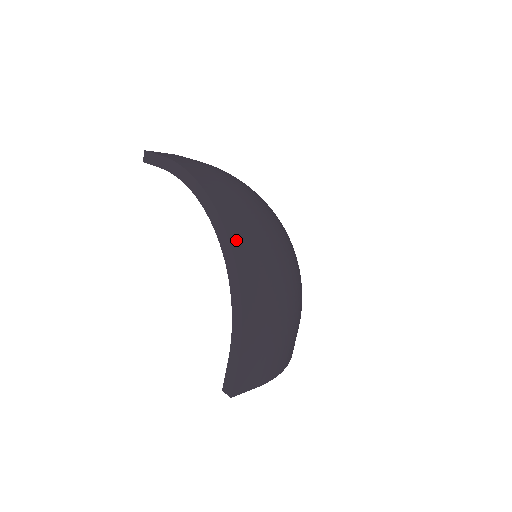
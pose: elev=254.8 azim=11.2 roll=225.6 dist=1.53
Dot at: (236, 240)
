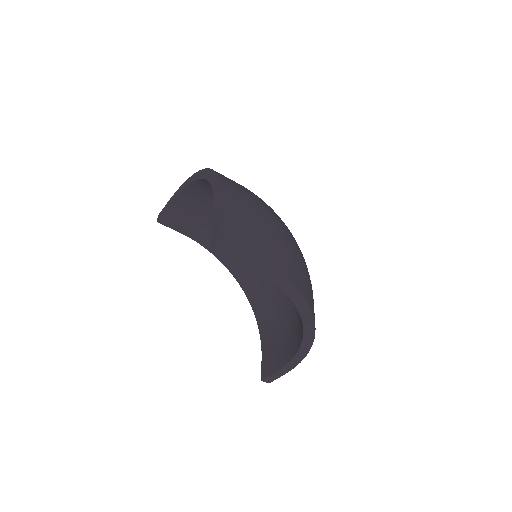
Dot at: occluded
